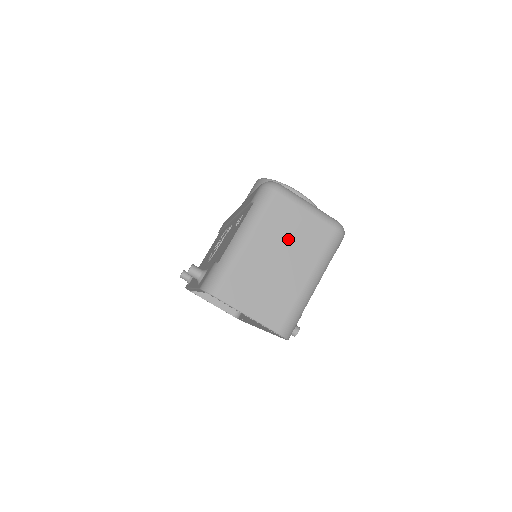
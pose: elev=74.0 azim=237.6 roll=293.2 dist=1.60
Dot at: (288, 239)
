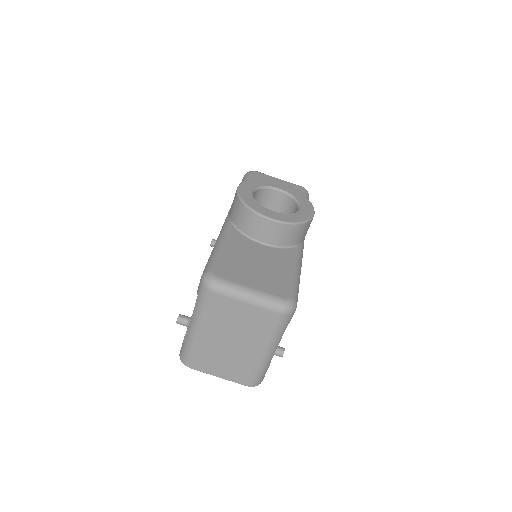
Dot at: (235, 326)
